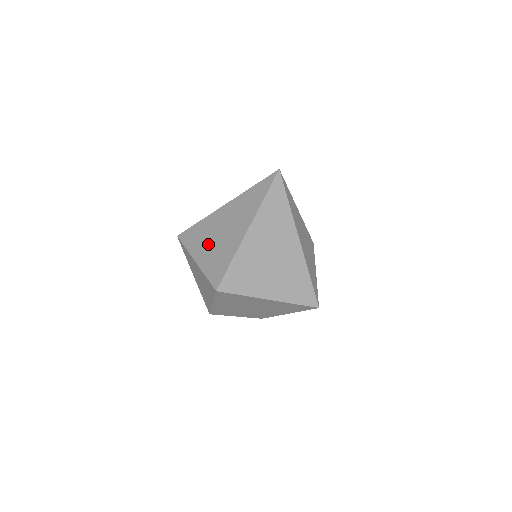
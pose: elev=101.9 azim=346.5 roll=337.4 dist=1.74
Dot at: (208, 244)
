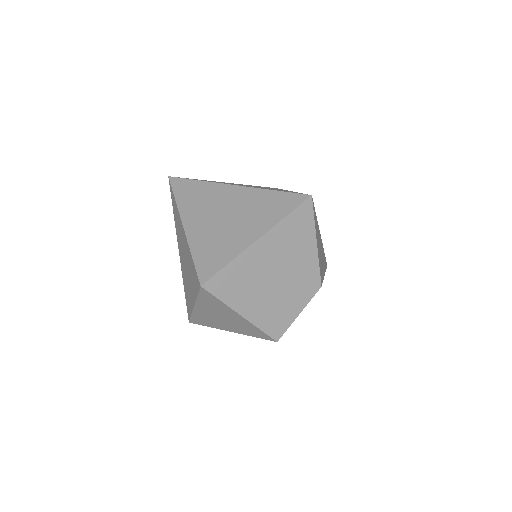
Dot at: (188, 283)
